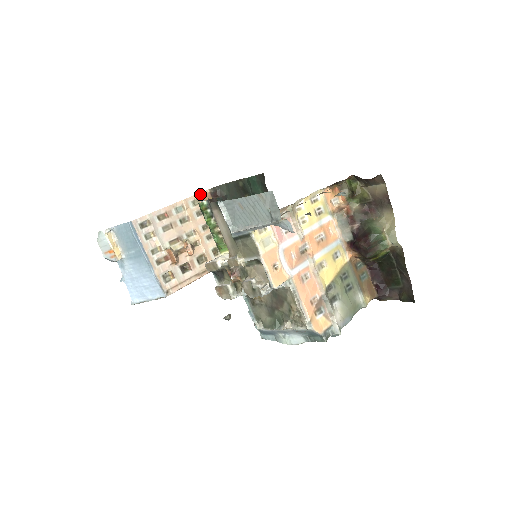
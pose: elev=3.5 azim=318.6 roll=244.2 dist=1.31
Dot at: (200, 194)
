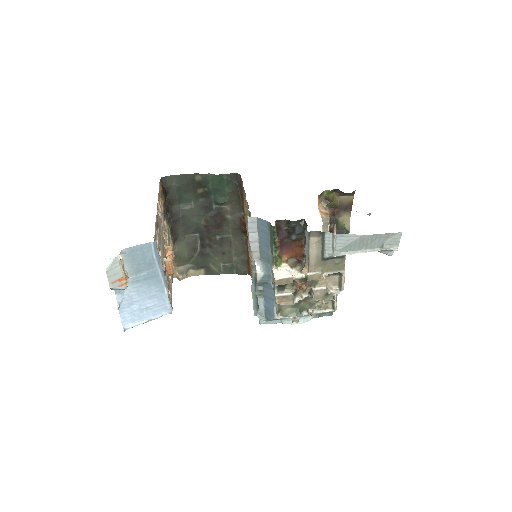
Dot at: (159, 189)
